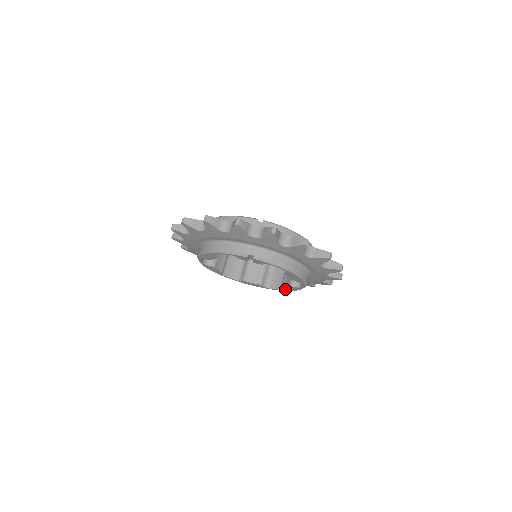
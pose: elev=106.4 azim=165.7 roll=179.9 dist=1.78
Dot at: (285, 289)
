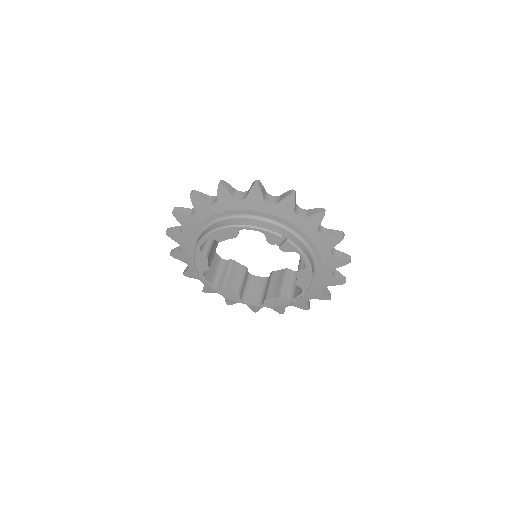
Dot at: (266, 303)
